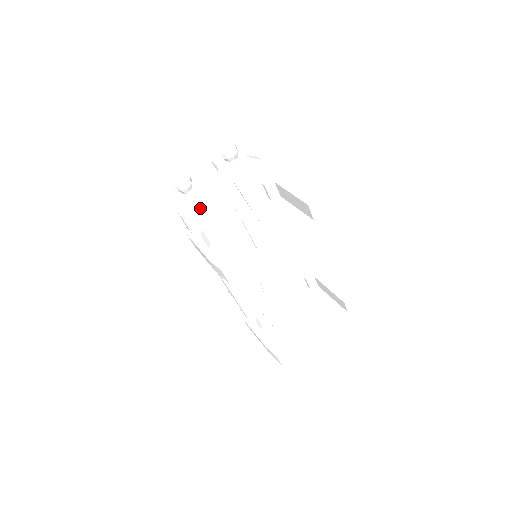
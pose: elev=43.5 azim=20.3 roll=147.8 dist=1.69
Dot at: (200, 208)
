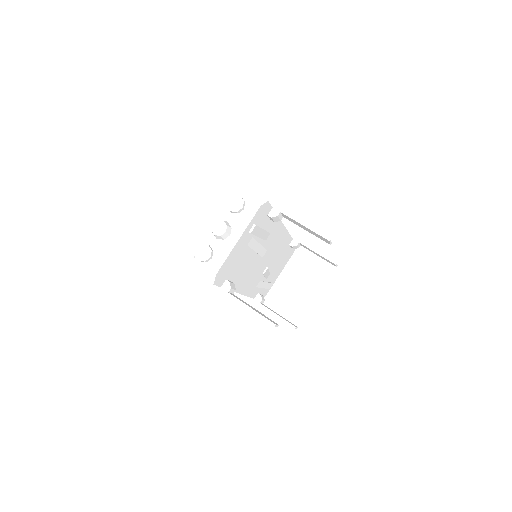
Dot at: (226, 268)
